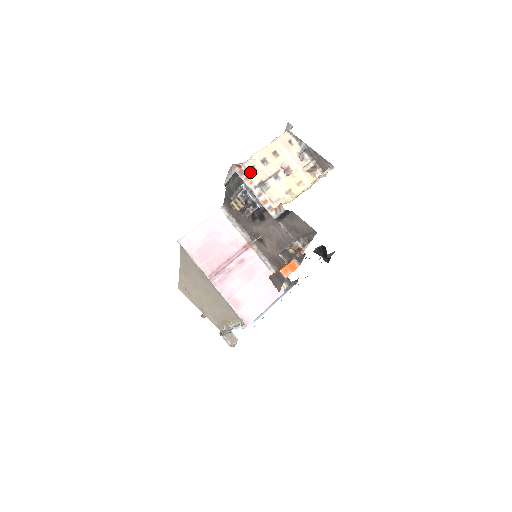
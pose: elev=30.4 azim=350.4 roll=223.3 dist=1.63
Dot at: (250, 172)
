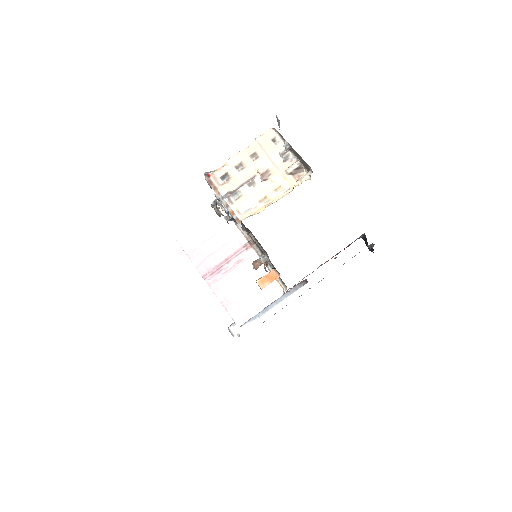
Dot at: (220, 181)
